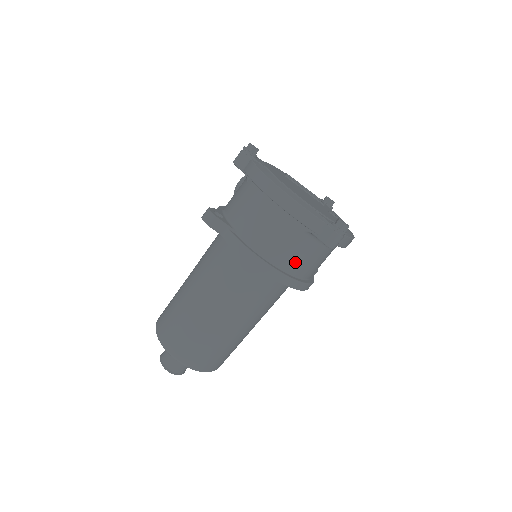
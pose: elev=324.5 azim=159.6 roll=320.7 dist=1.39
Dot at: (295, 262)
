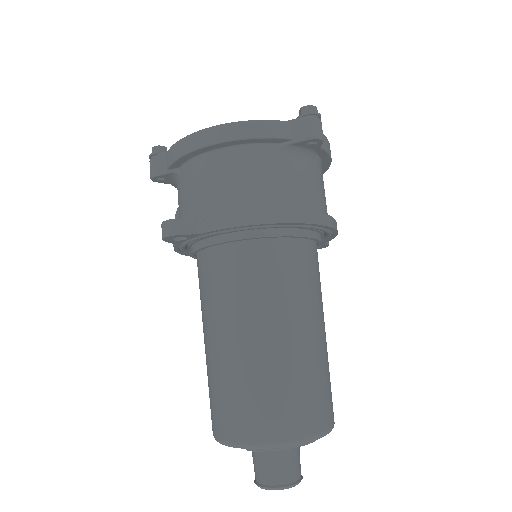
Dot at: (300, 194)
